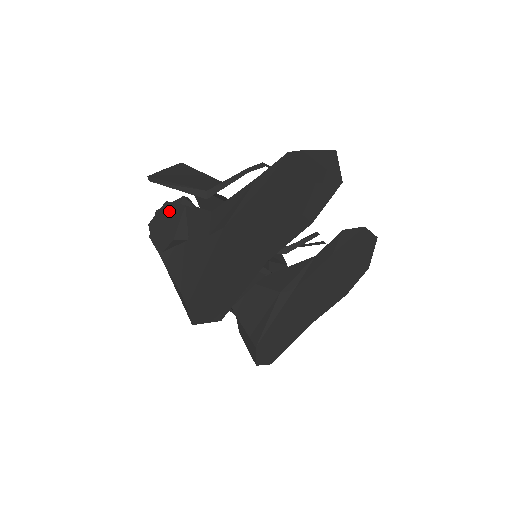
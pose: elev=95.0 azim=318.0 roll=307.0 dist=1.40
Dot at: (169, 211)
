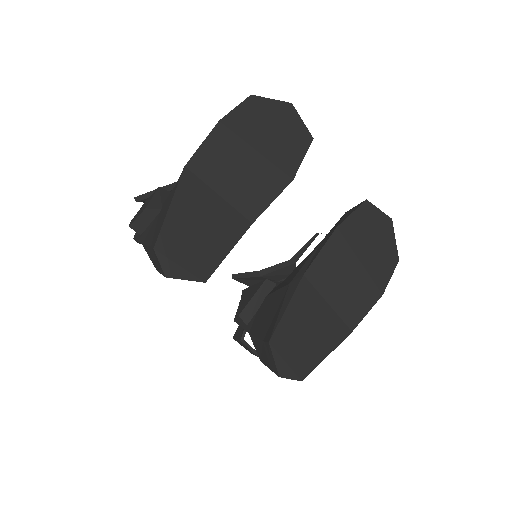
Dot at: (147, 201)
